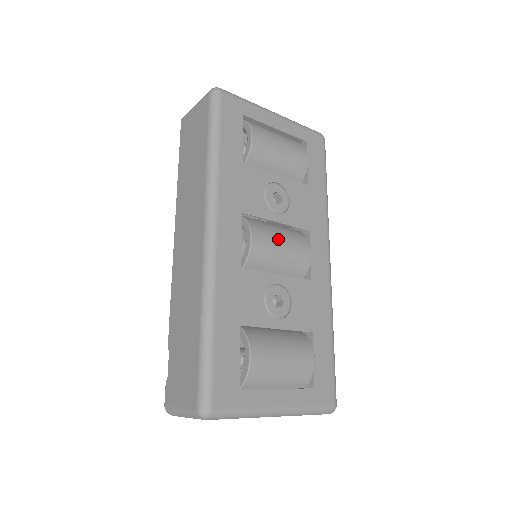
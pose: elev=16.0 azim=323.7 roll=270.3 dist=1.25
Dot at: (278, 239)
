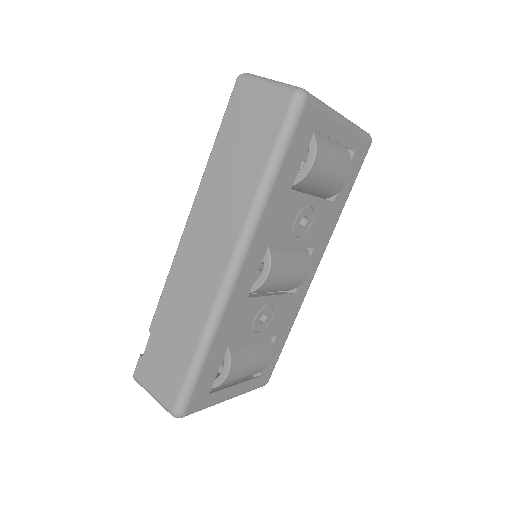
Dot at: (288, 269)
